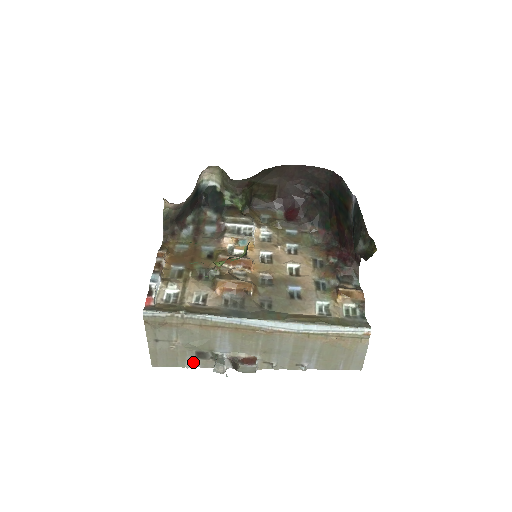
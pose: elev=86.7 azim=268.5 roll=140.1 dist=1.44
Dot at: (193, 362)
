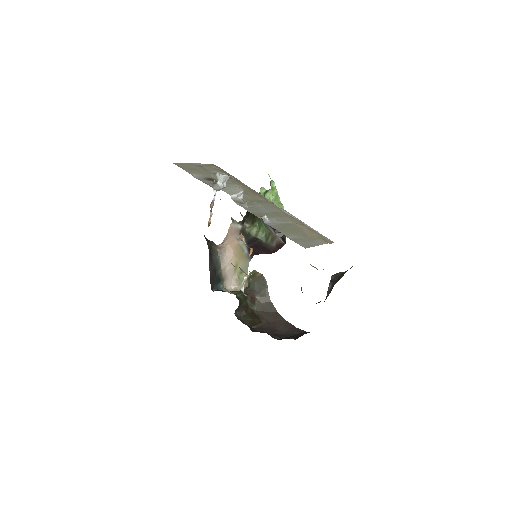
Dot at: (198, 177)
